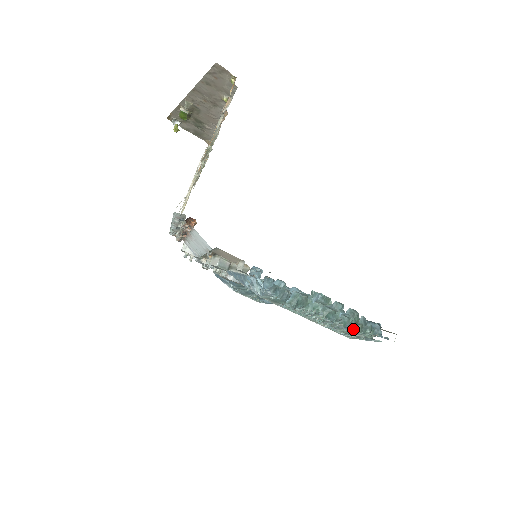
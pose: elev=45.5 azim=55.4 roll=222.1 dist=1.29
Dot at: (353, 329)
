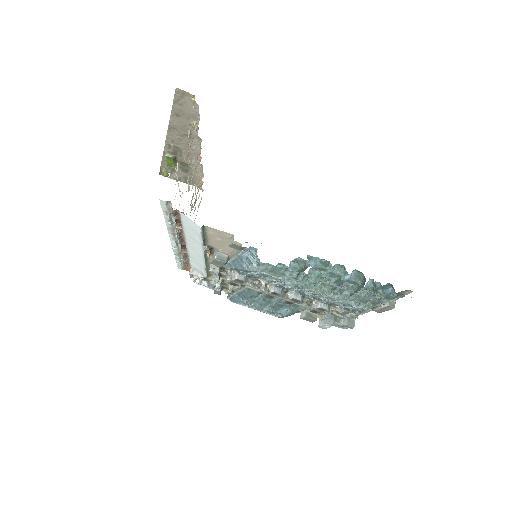
Dot at: (362, 289)
